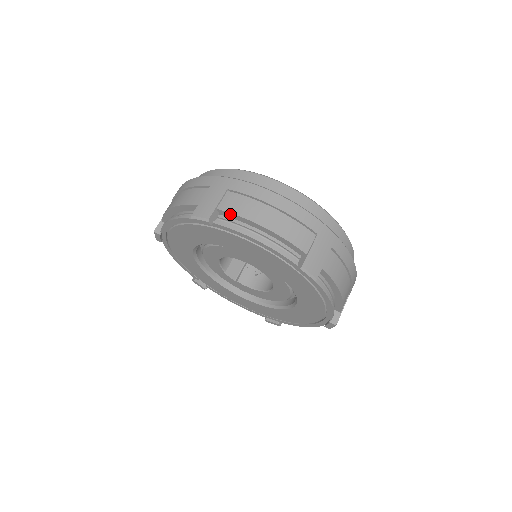
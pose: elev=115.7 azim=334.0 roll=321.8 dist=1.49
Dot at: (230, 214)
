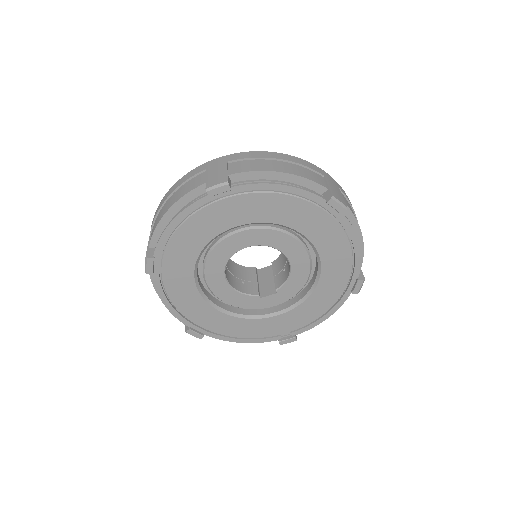
Dot at: (154, 237)
